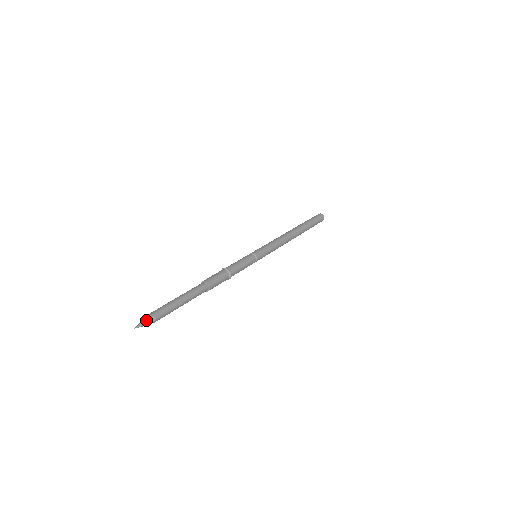
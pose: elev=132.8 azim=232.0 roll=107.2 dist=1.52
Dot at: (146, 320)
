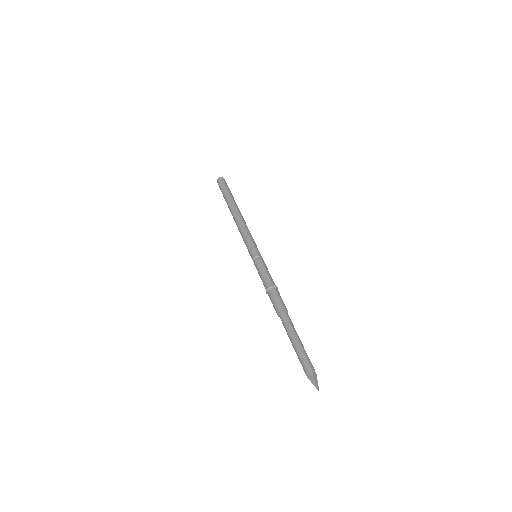
Dot at: (314, 378)
